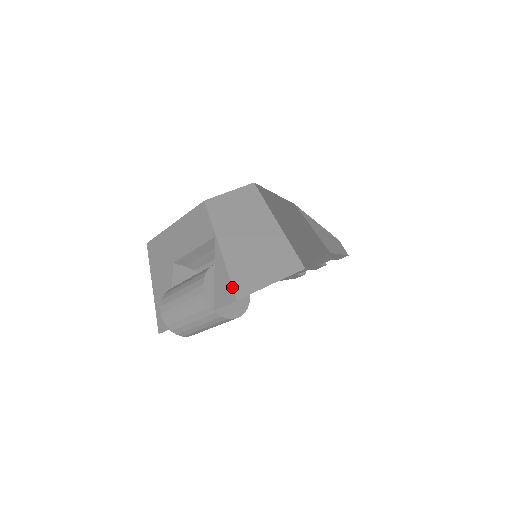
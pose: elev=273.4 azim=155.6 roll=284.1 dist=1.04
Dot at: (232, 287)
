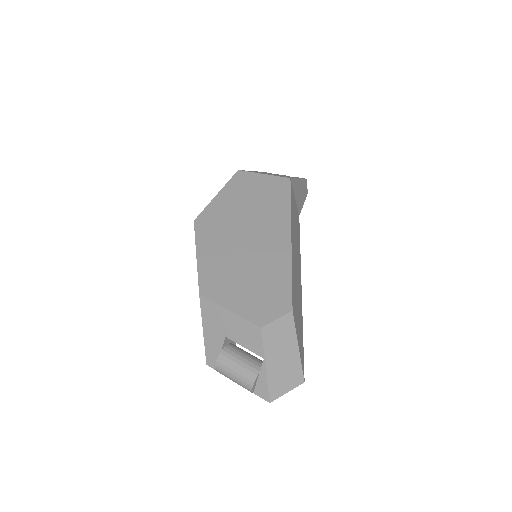
Dot at: (269, 395)
